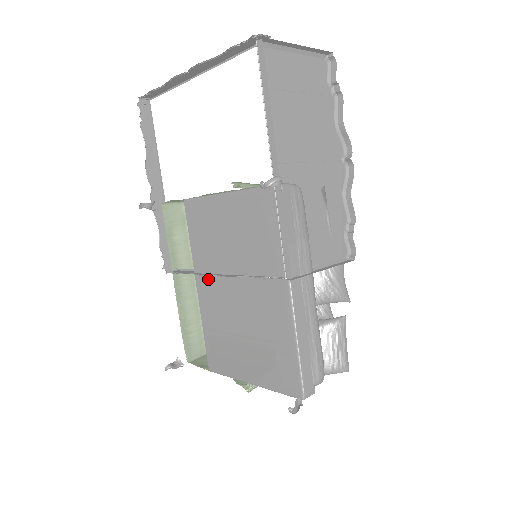
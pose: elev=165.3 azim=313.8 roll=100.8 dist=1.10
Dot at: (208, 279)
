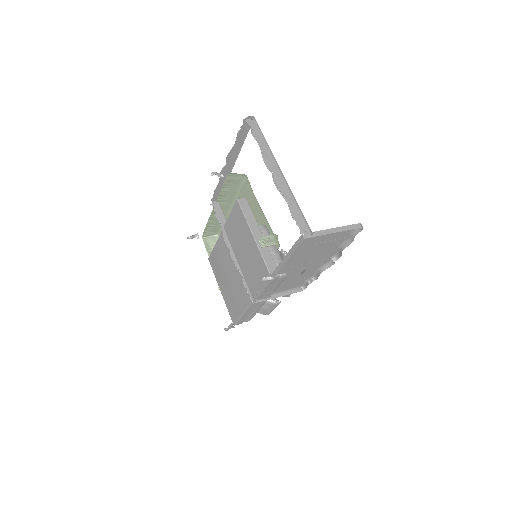
Dot at: (227, 241)
